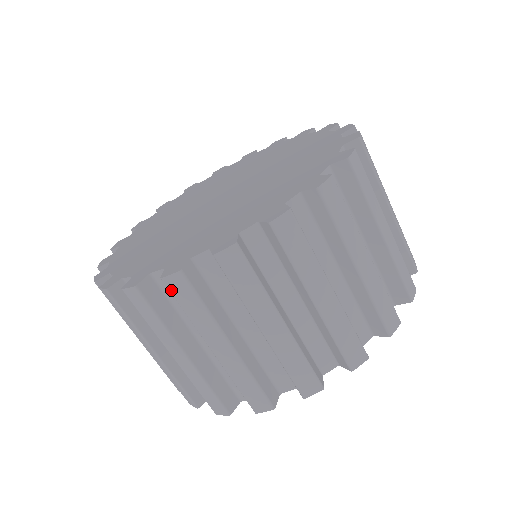
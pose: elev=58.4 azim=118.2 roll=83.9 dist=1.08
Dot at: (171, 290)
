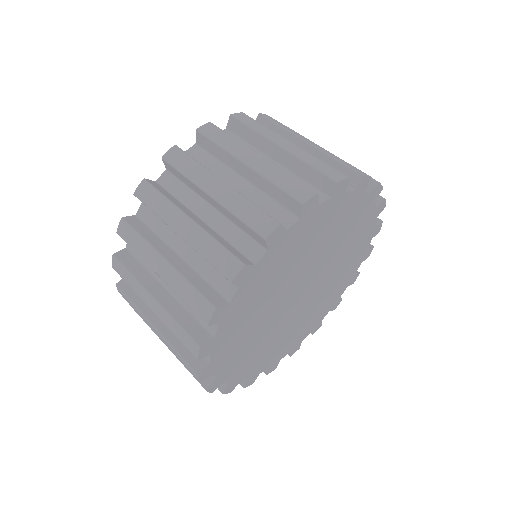
Dot at: (141, 198)
